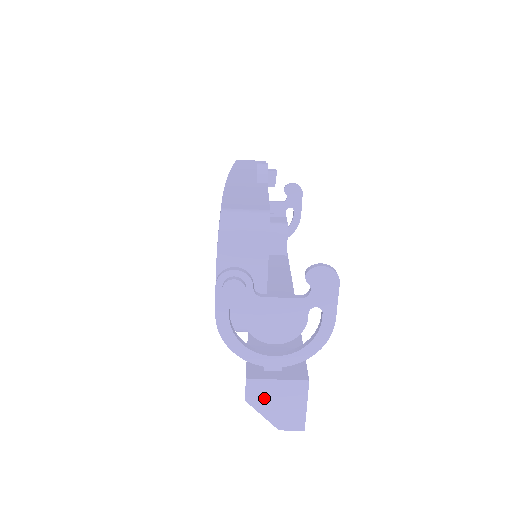
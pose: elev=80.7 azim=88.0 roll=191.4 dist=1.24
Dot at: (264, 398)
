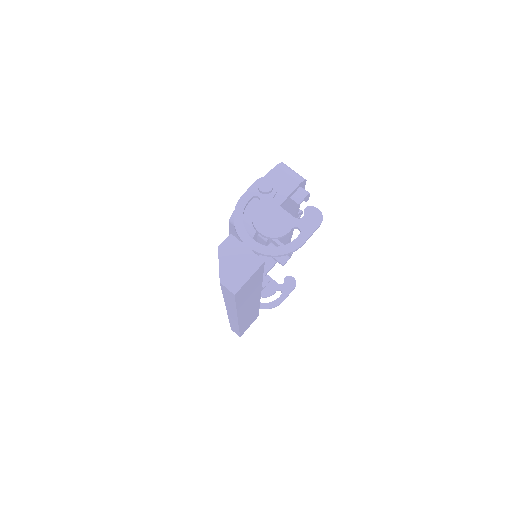
Dot at: (230, 253)
